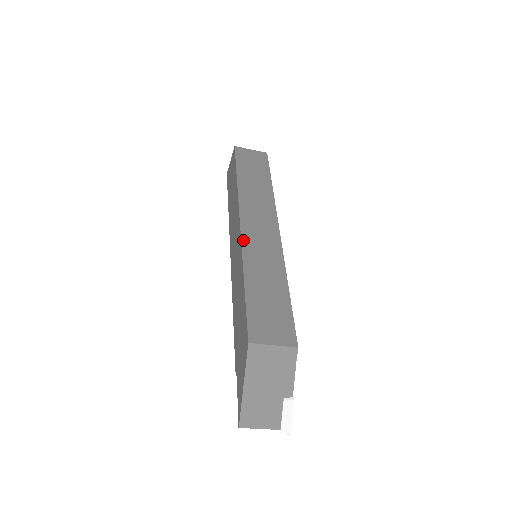
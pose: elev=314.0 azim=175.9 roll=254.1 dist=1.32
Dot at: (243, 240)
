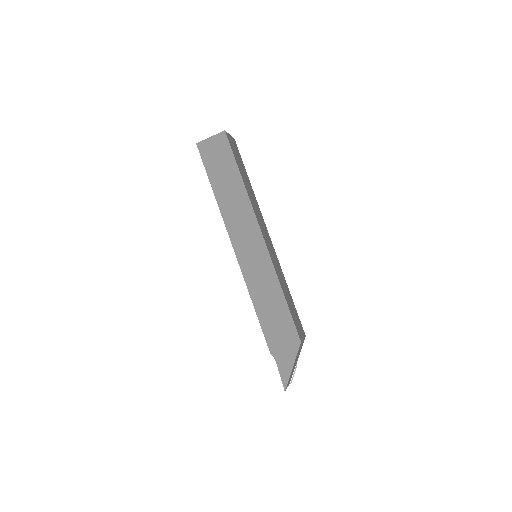
Dot at: (269, 253)
